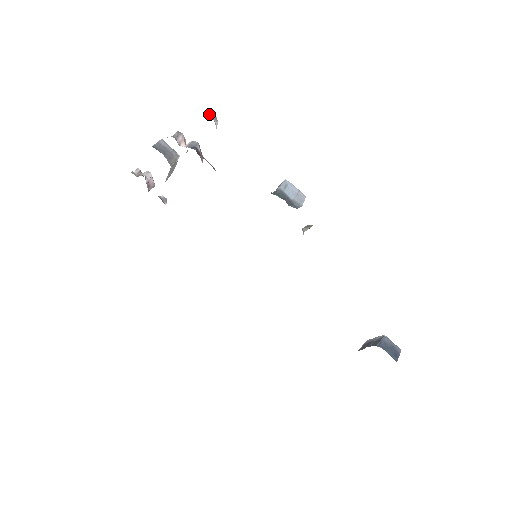
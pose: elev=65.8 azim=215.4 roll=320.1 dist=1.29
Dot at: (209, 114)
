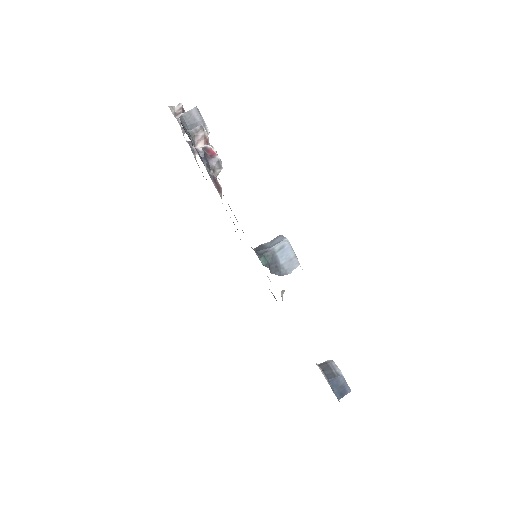
Dot at: (211, 162)
